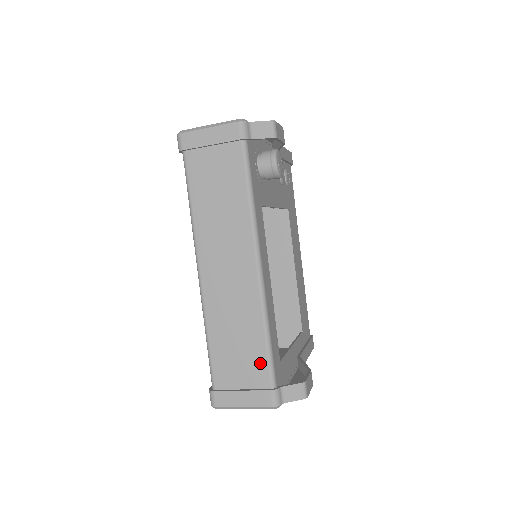
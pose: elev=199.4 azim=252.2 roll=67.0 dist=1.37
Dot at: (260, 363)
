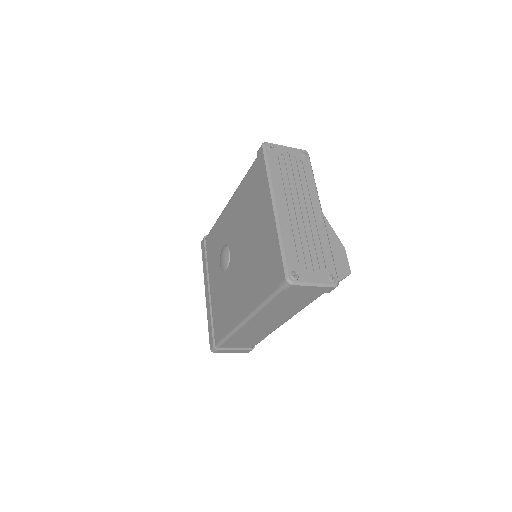
Dot at: (253, 343)
